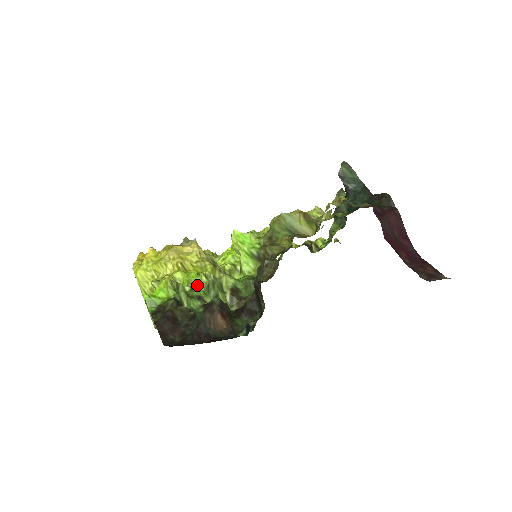
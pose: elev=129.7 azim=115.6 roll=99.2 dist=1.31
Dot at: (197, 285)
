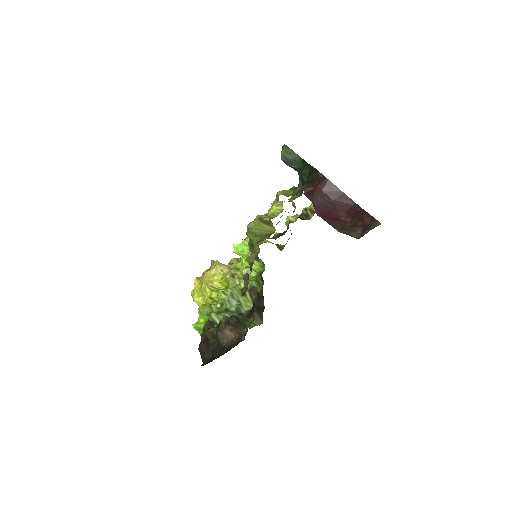
Dot at: occluded
